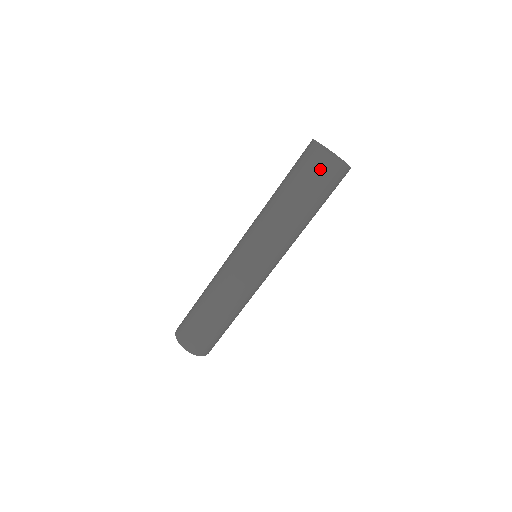
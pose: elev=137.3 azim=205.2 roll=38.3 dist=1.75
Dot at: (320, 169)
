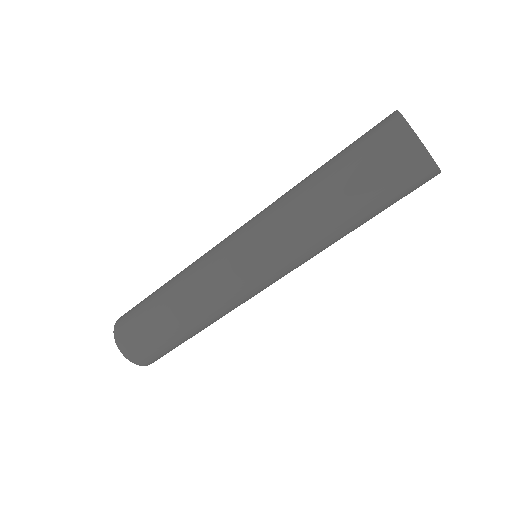
Dot at: (390, 151)
